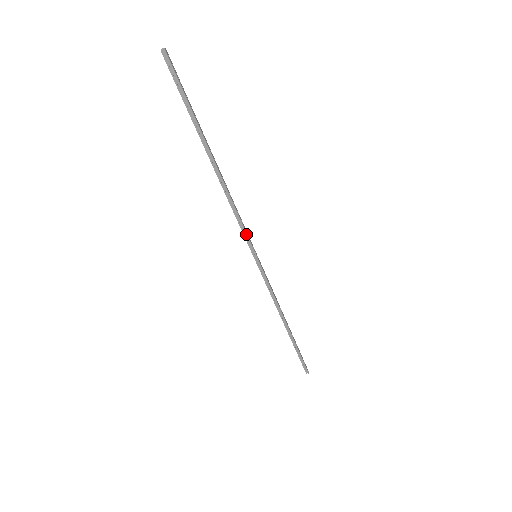
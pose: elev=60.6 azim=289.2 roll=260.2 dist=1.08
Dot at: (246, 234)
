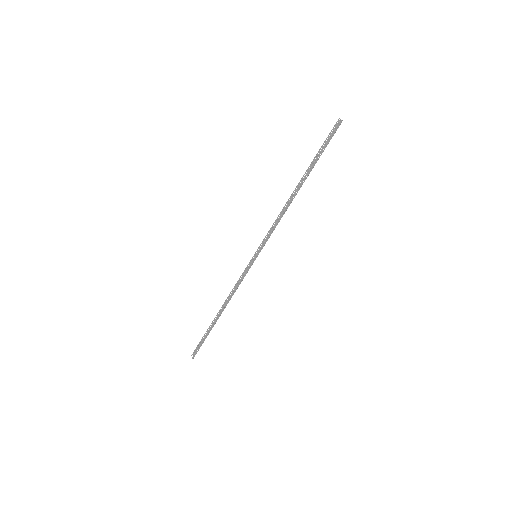
Dot at: occluded
